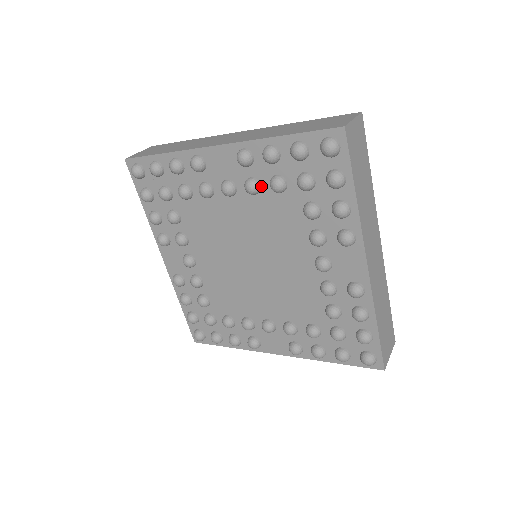
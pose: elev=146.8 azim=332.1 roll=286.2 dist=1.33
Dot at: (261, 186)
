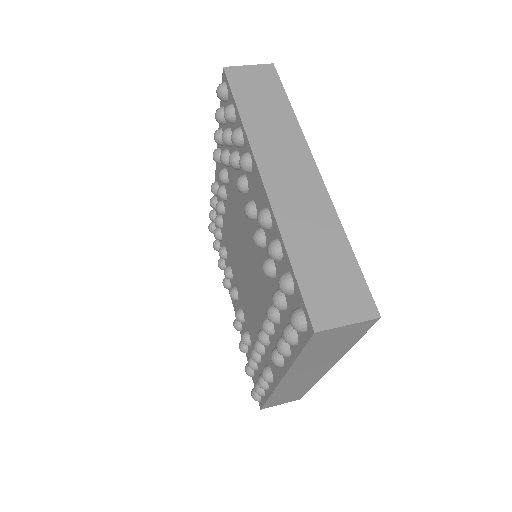
Dot at: (266, 247)
